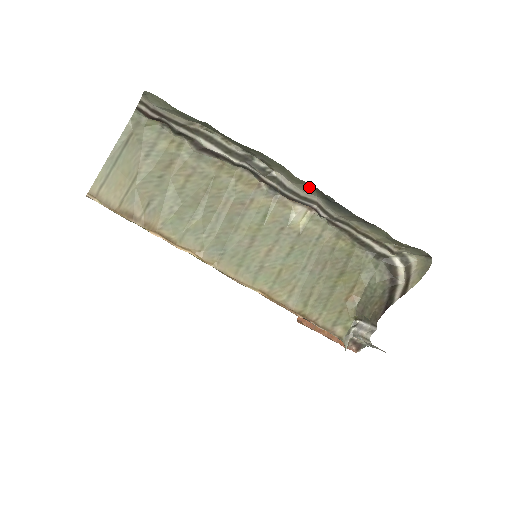
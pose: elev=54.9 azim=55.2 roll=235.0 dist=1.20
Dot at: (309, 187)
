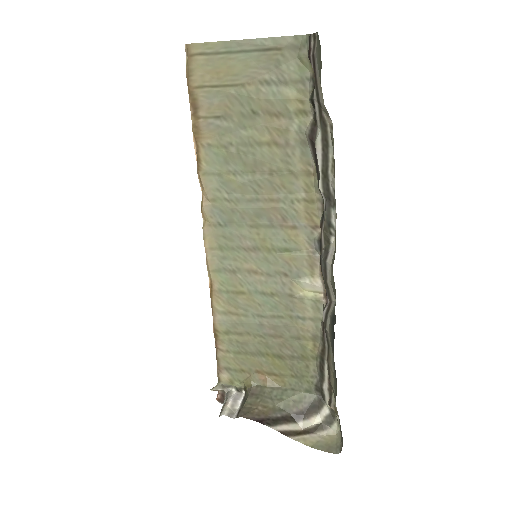
Dot at: (334, 288)
